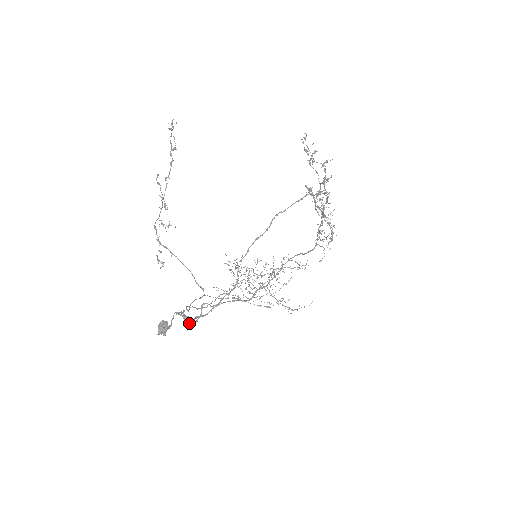
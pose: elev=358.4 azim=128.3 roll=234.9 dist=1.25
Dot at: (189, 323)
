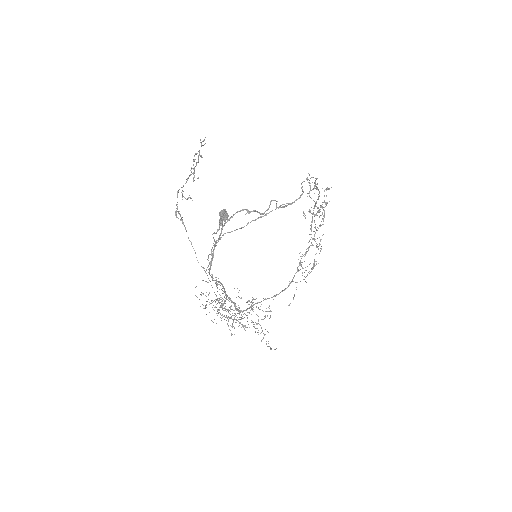
Dot at: (211, 264)
